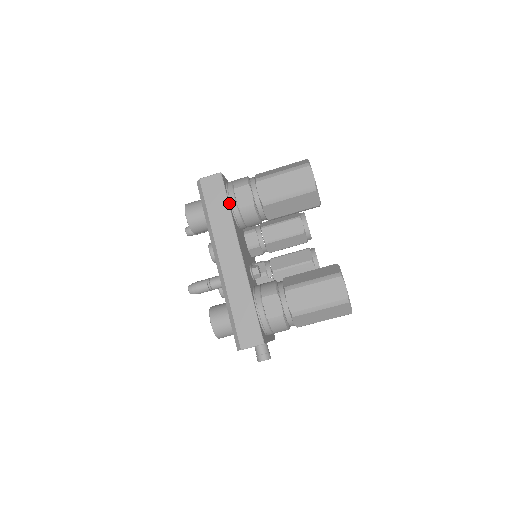
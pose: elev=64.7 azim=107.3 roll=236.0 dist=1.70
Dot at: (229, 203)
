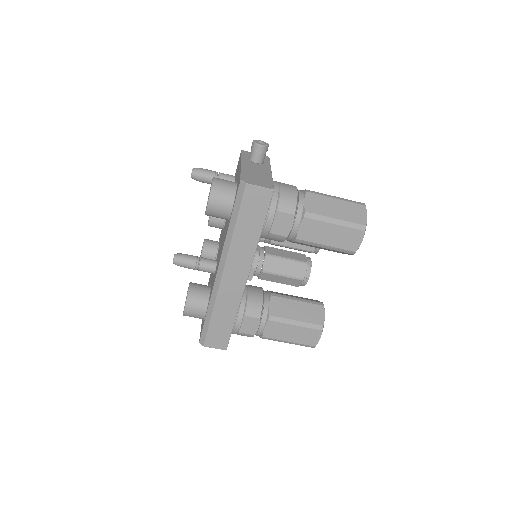
Dot at: (263, 224)
